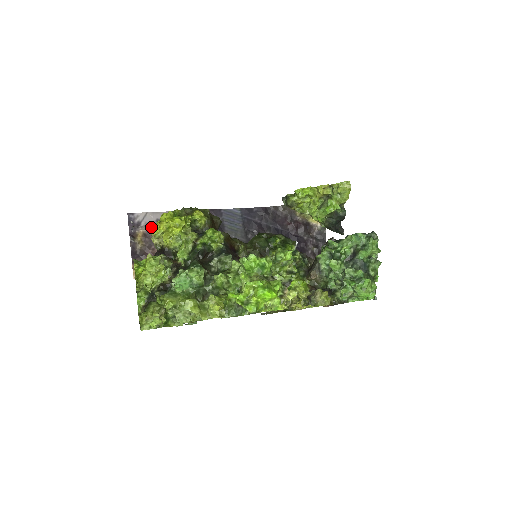
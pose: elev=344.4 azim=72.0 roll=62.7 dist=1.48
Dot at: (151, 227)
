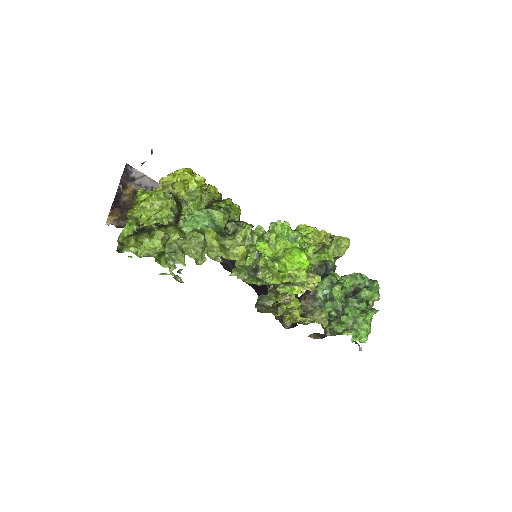
Dot at: (144, 189)
